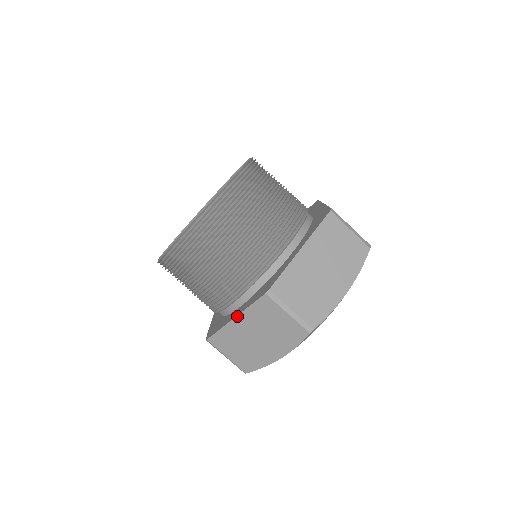
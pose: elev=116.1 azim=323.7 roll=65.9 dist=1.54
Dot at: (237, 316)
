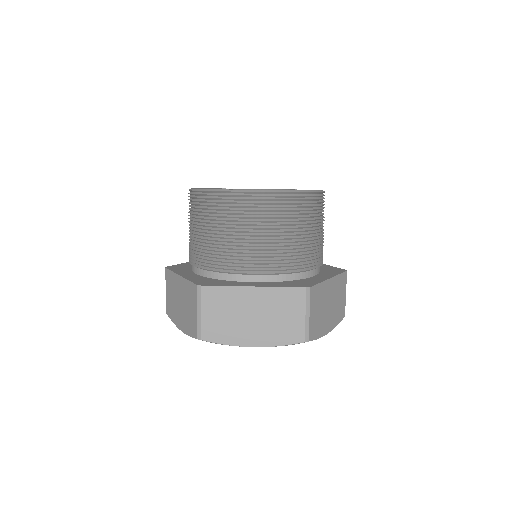
Dot at: (181, 276)
